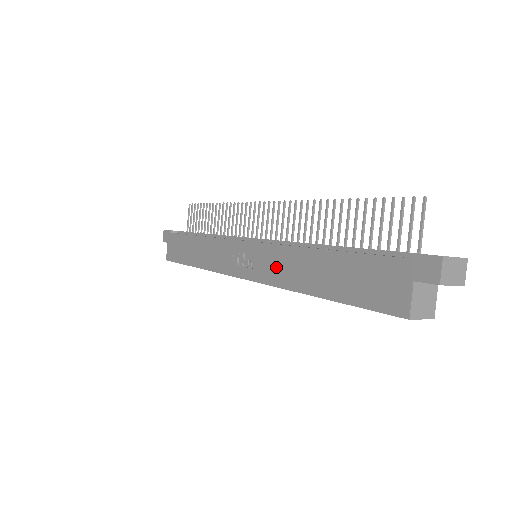
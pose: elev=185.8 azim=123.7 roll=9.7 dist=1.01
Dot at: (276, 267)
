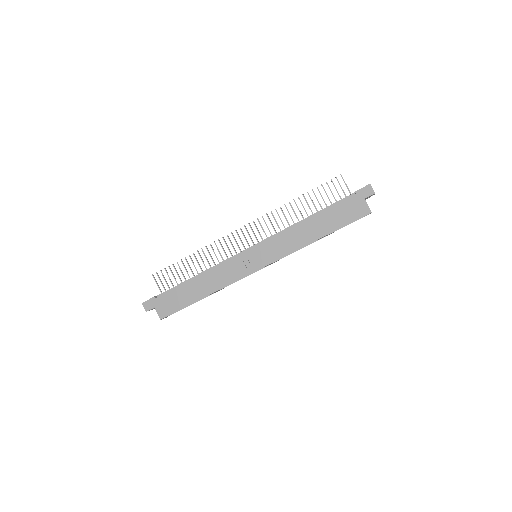
Dot at: (286, 244)
